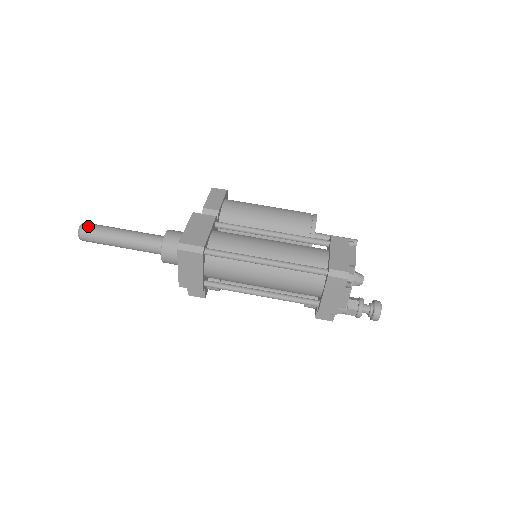
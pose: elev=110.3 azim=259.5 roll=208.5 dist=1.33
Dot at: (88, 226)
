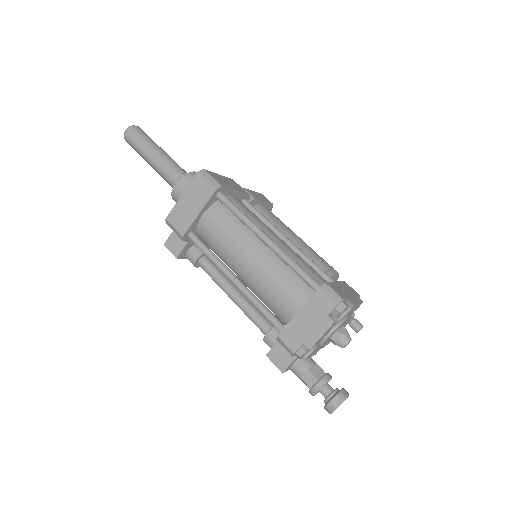
Dot at: (141, 129)
